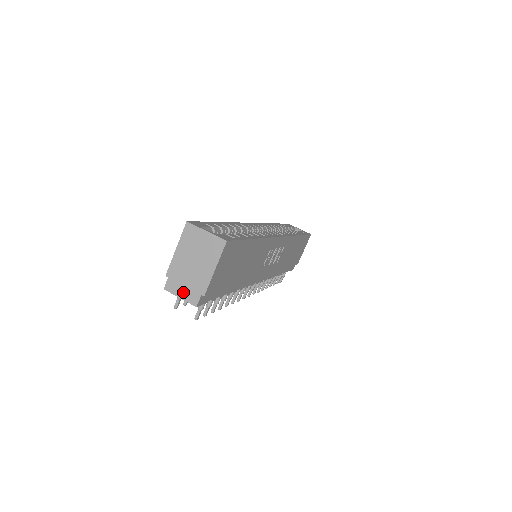
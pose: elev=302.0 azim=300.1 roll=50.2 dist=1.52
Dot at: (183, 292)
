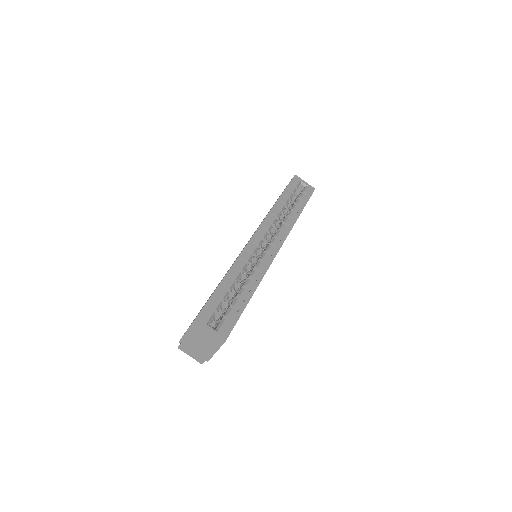
Dot at: (192, 354)
